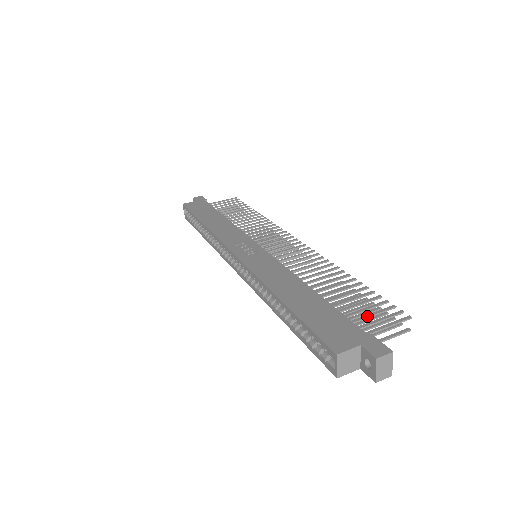
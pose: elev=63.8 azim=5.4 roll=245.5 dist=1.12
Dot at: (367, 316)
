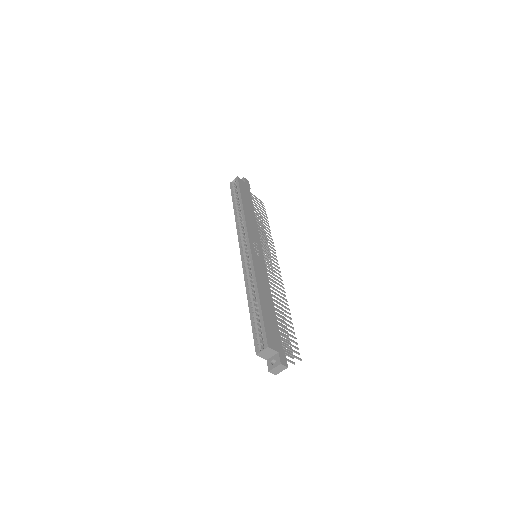
Dot at: (286, 342)
